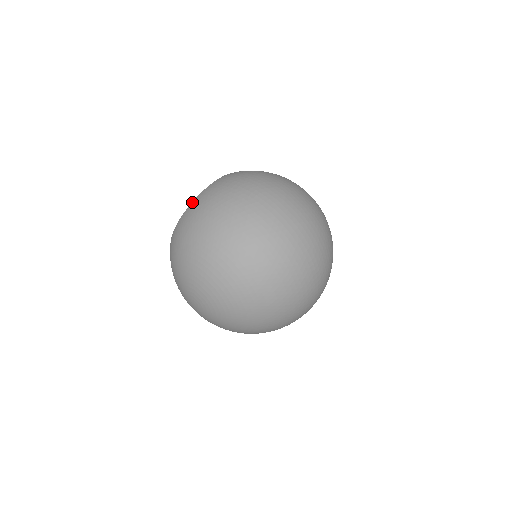
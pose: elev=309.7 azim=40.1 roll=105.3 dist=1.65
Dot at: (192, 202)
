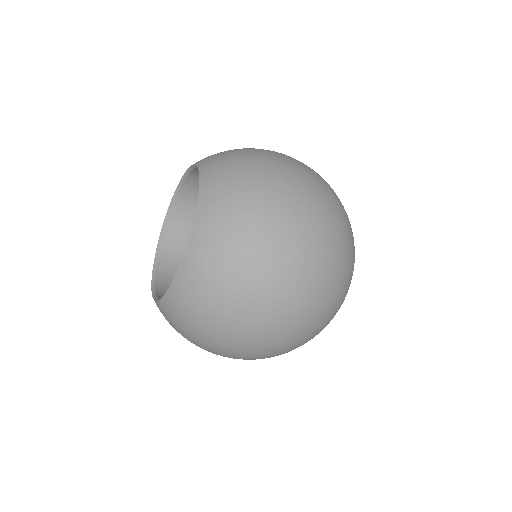
Dot at: (194, 221)
